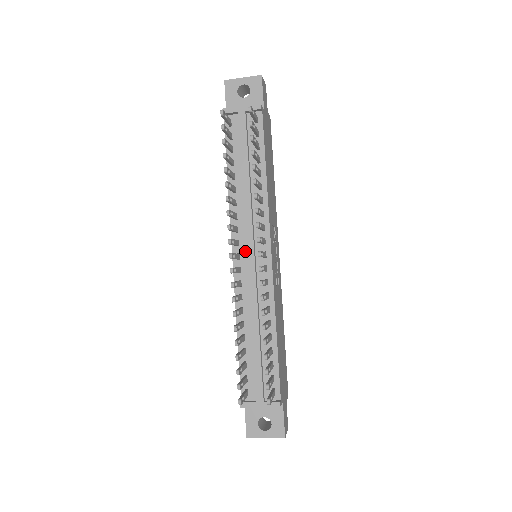
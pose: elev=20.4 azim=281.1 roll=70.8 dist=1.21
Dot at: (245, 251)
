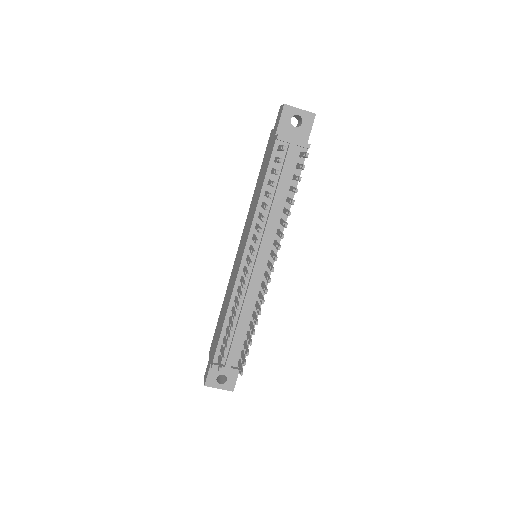
Dot at: (254, 255)
